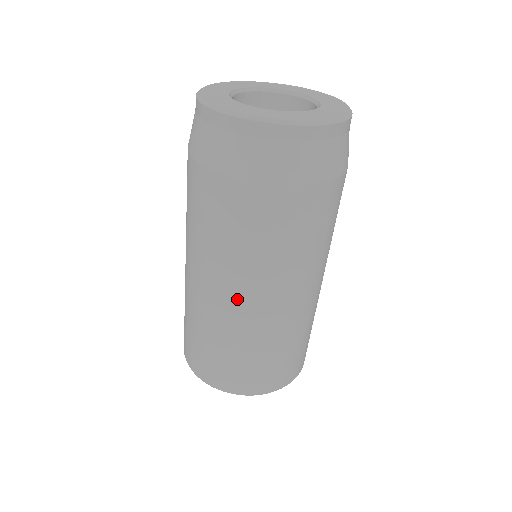
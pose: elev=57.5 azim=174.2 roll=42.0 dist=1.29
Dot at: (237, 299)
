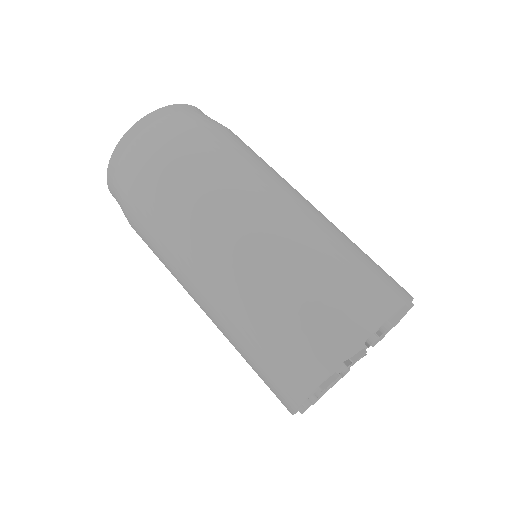
Dot at: (235, 240)
